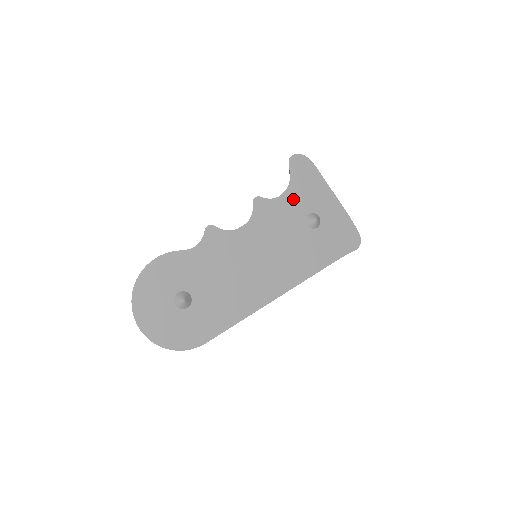
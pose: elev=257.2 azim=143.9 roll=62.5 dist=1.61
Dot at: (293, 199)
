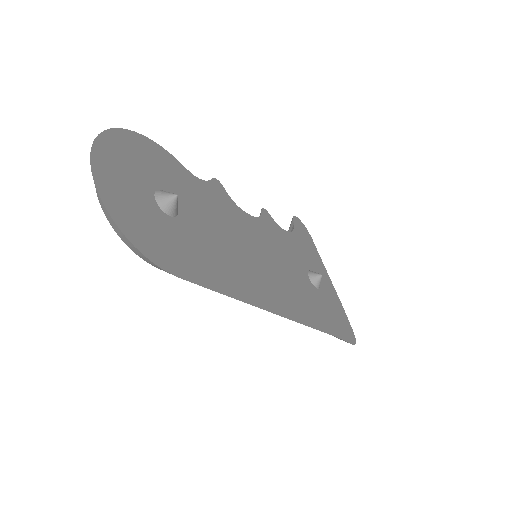
Dot at: (296, 245)
